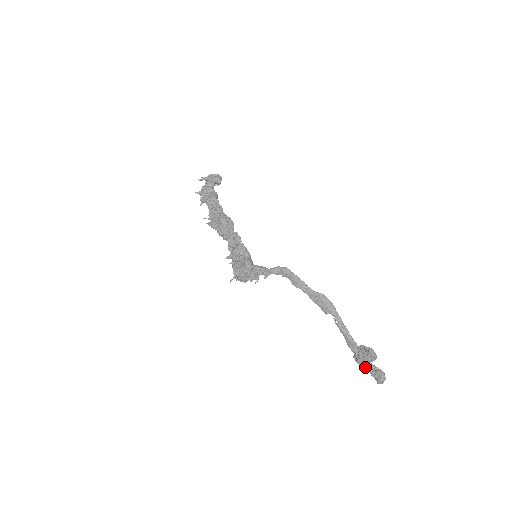
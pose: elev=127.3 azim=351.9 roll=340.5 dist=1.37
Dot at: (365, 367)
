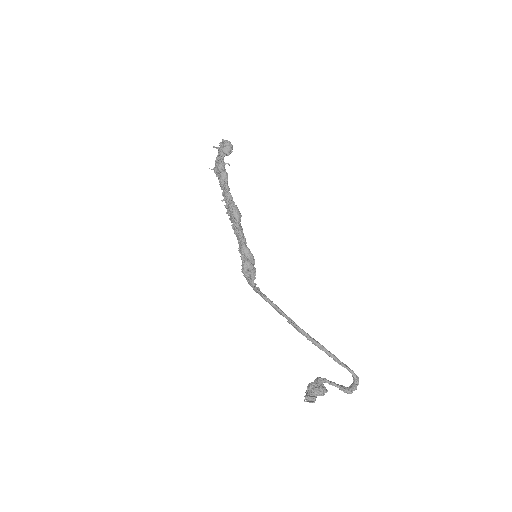
Dot at: (330, 384)
